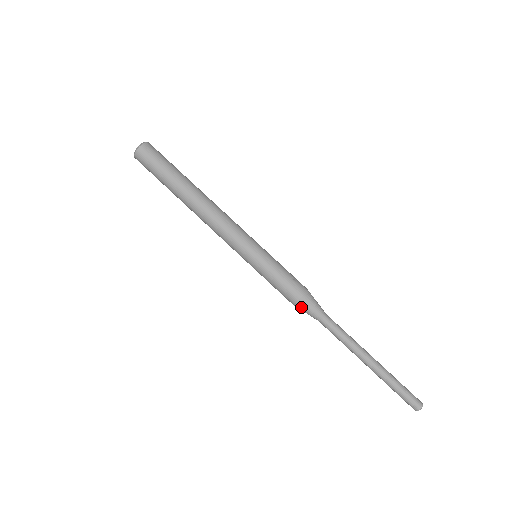
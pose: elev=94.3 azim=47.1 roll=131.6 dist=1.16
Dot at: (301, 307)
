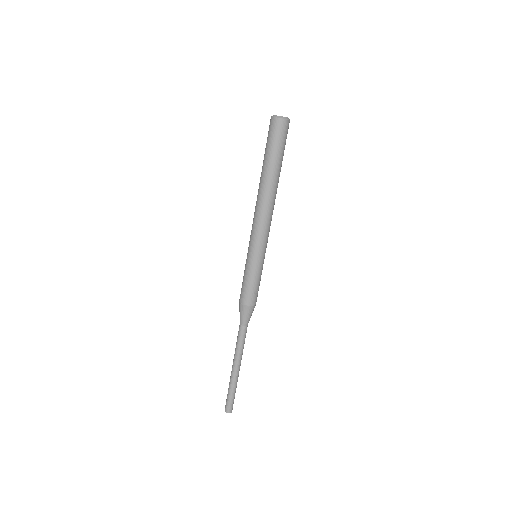
Dot at: (241, 308)
